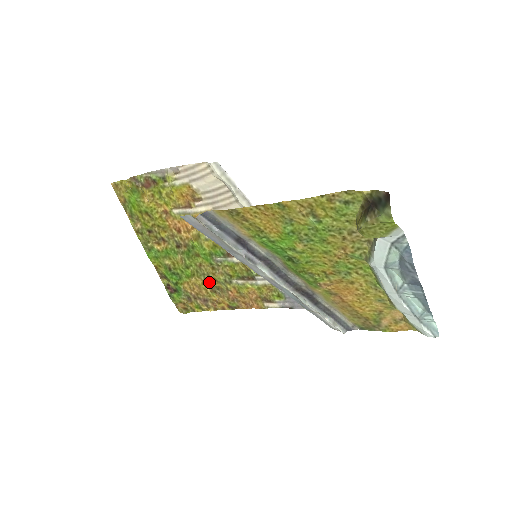
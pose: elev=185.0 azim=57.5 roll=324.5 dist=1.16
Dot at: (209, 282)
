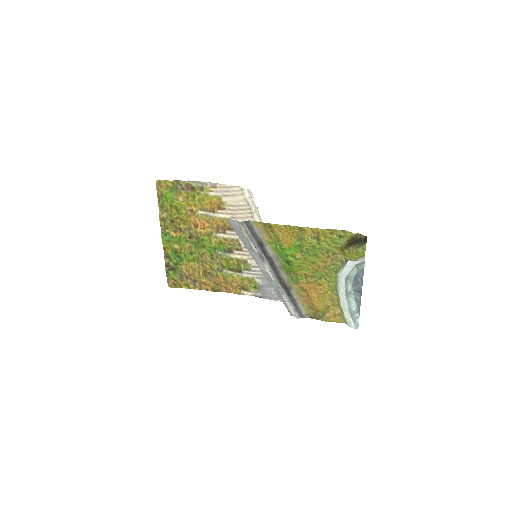
Dot at: (204, 268)
